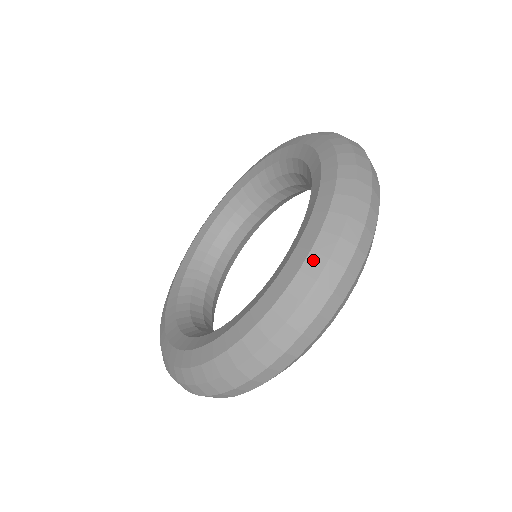
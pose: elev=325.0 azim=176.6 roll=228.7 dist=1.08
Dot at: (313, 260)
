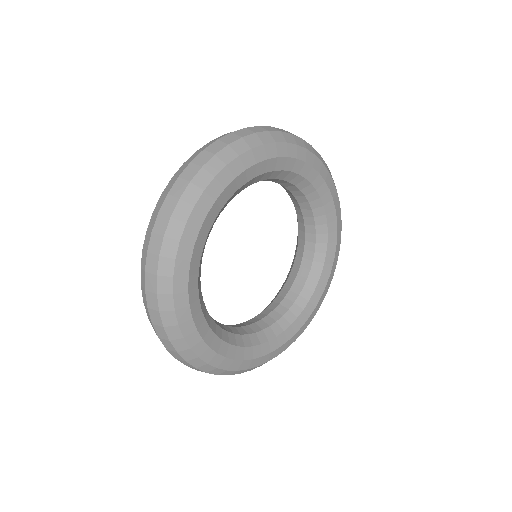
Dot at: occluded
